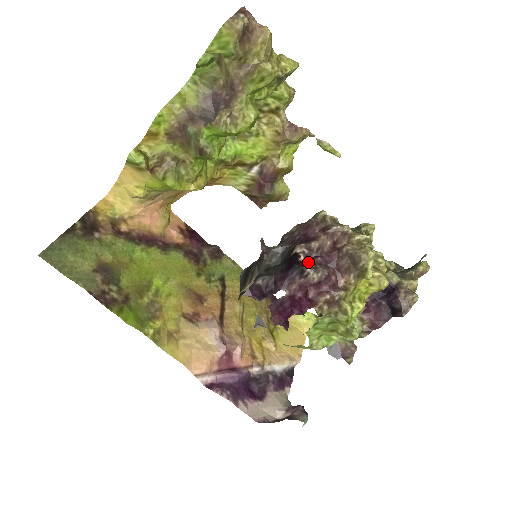
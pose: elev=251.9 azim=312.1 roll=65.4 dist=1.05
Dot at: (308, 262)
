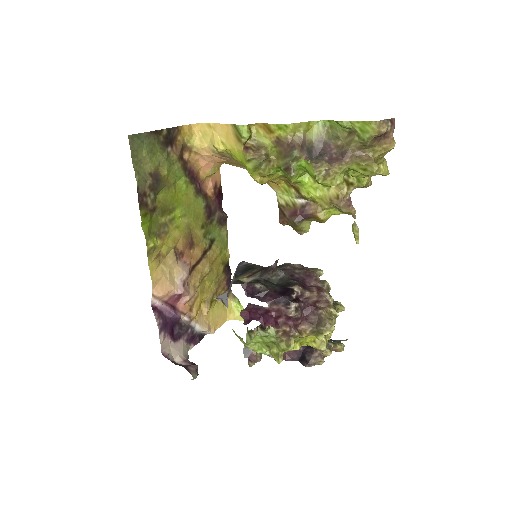
Dot at: (296, 301)
